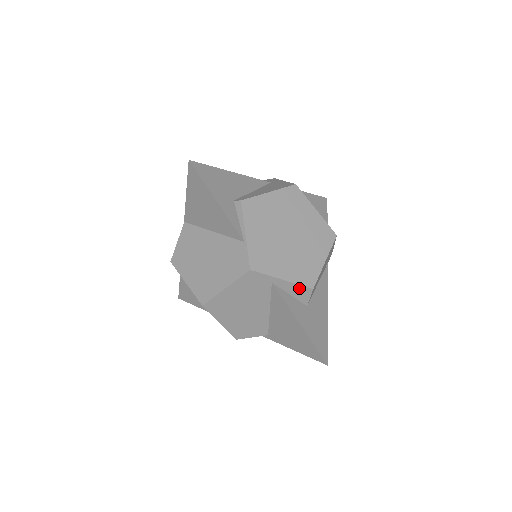
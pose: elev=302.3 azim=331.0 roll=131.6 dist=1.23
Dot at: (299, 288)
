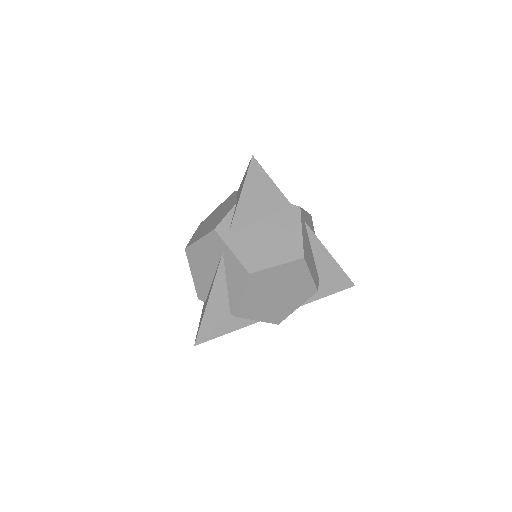
Dot at: (309, 296)
